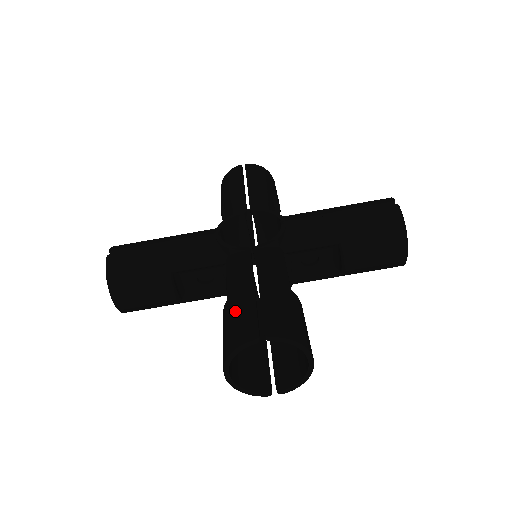
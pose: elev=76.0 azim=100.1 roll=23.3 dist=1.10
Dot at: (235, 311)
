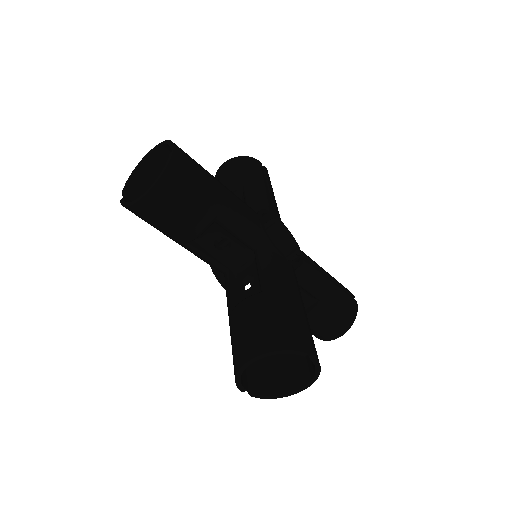
Dot at: (283, 311)
